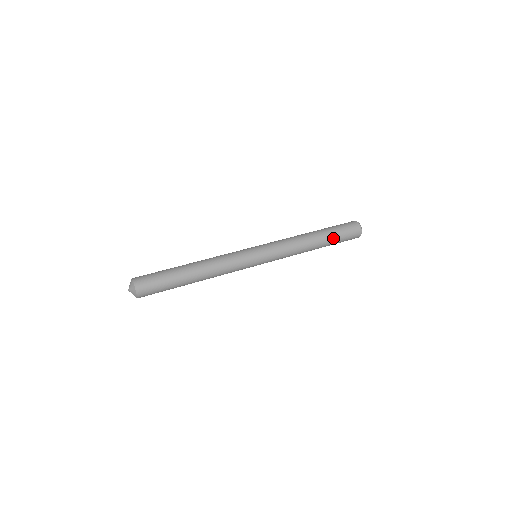
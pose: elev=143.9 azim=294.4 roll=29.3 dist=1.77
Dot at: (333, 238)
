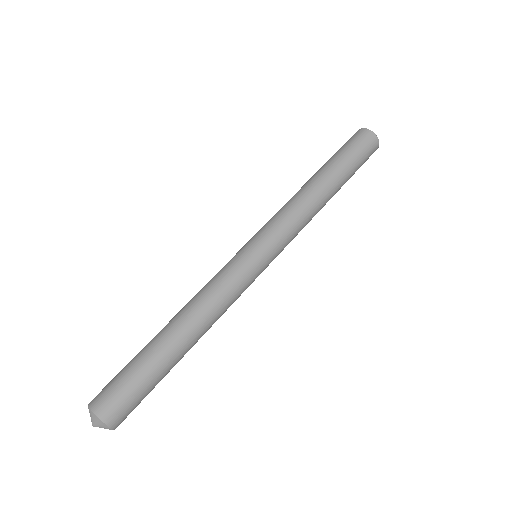
Dot at: (342, 164)
